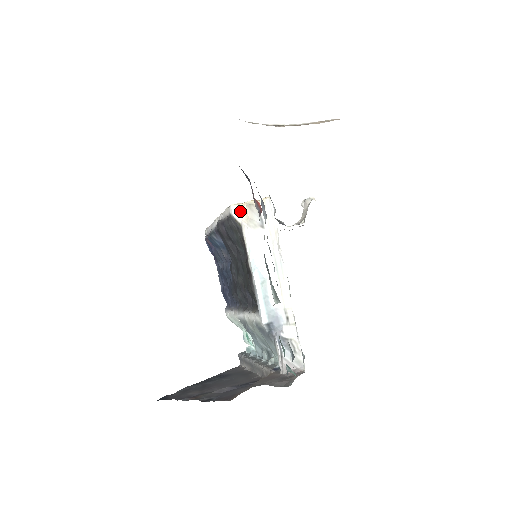
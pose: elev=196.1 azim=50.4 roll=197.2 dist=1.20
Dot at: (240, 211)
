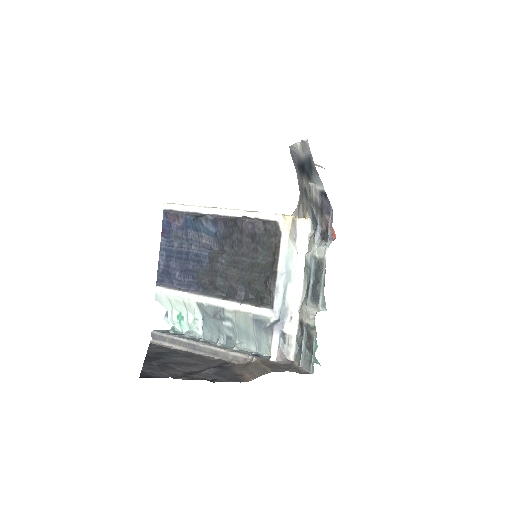
Dot at: (285, 222)
